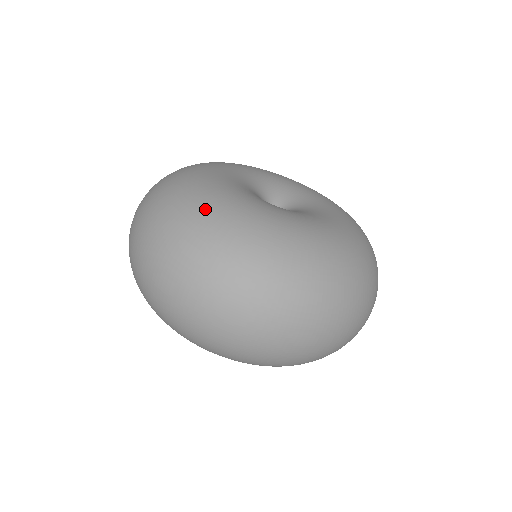
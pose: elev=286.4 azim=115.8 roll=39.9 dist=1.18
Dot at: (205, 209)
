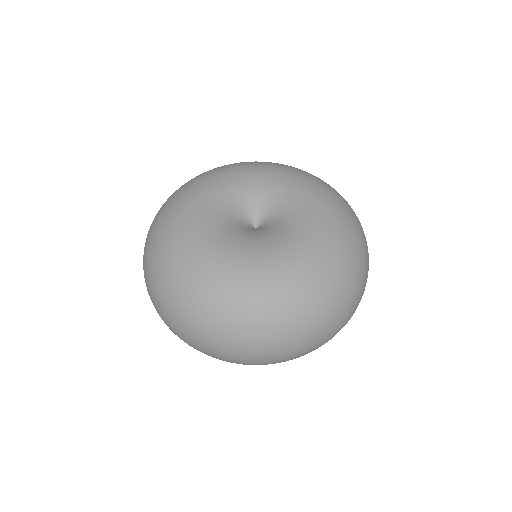
Dot at: (212, 289)
